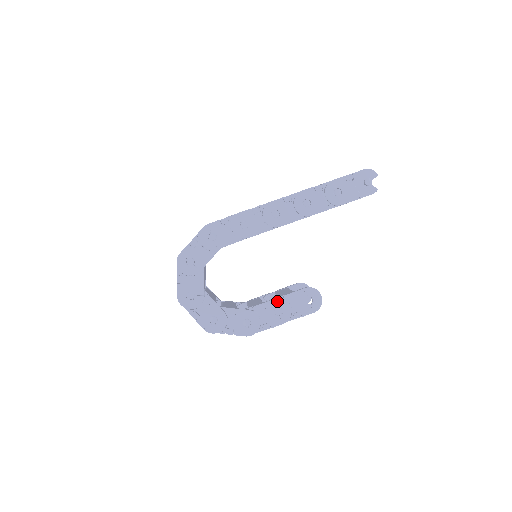
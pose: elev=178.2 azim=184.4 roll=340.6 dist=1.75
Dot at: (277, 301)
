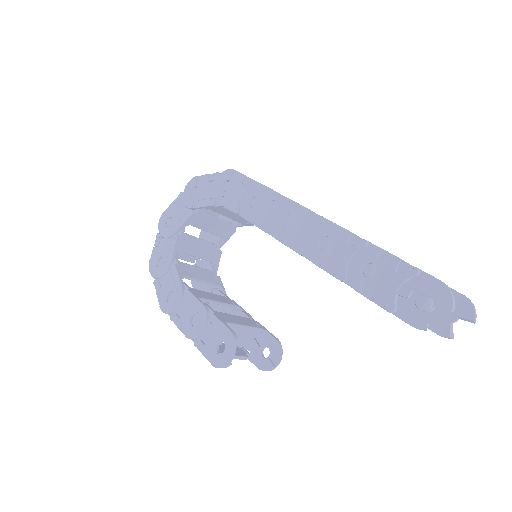
Dot at: (202, 309)
